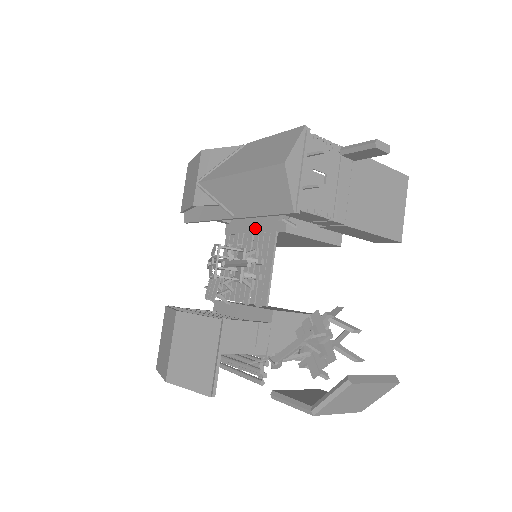
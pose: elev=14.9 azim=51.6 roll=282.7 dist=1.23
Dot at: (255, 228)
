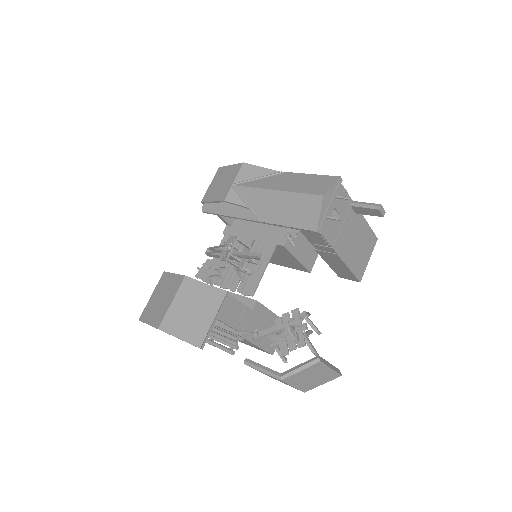
Dot at: (256, 236)
